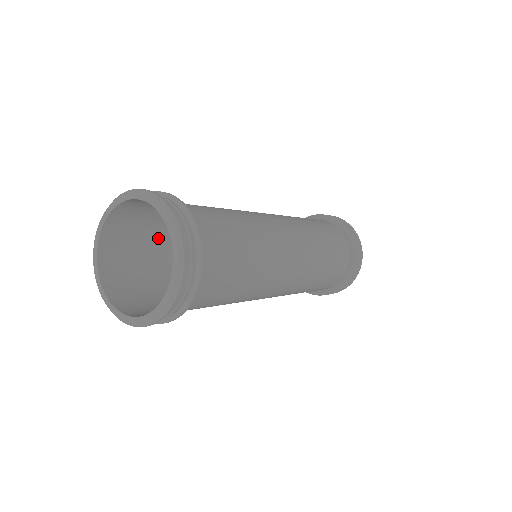
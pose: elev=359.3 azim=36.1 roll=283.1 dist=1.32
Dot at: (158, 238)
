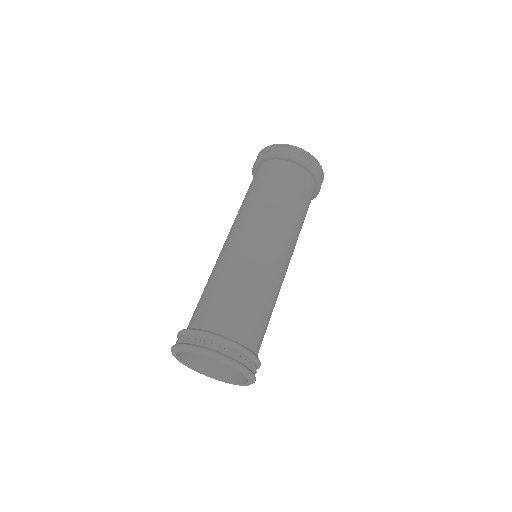
Dot at: occluded
